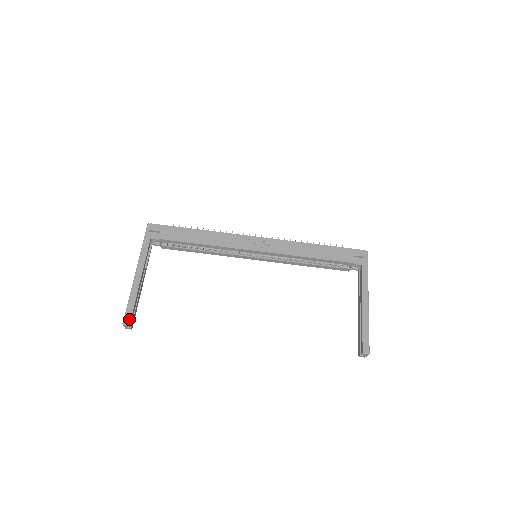
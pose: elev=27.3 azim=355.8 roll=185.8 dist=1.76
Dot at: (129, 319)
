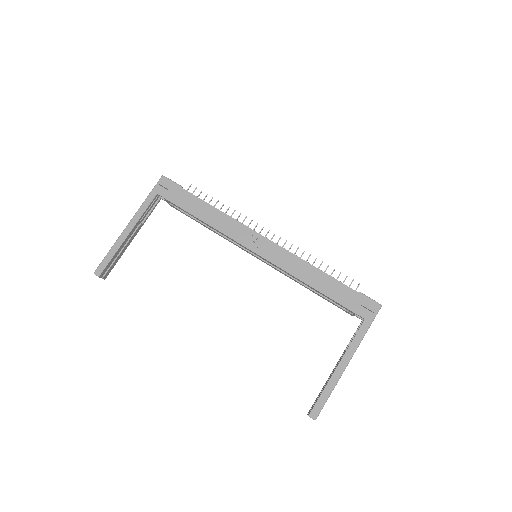
Dot at: (101, 271)
